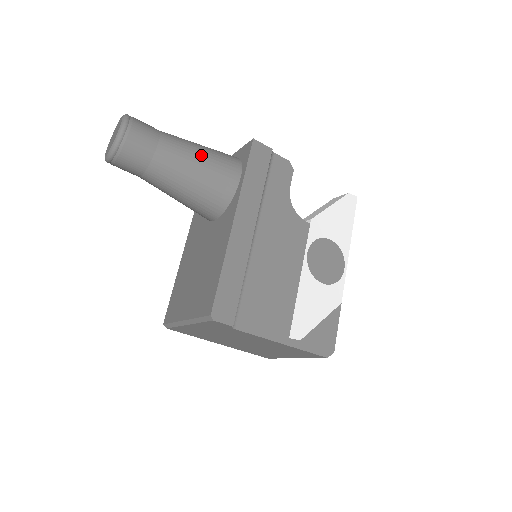
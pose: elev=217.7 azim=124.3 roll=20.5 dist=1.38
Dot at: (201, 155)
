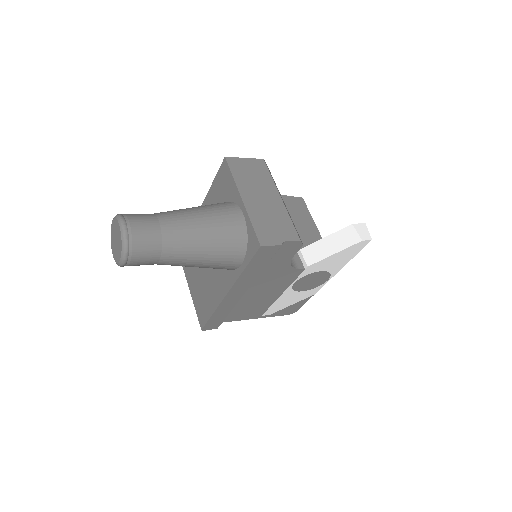
Dot at: (203, 258)
